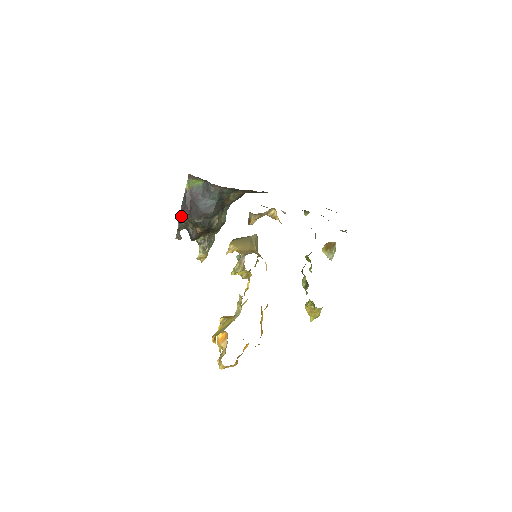
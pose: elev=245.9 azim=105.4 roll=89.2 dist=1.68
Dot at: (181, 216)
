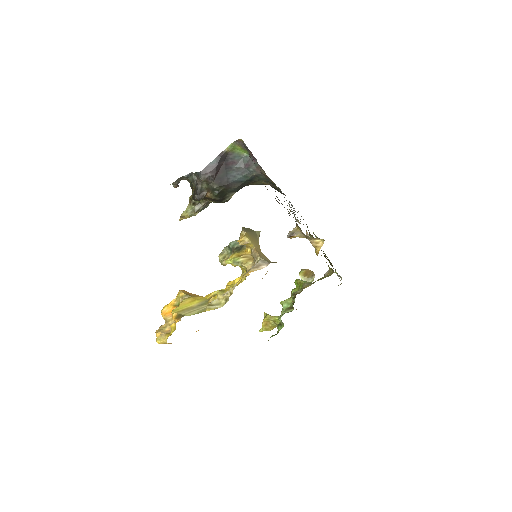
Dot at: (203, 173)
